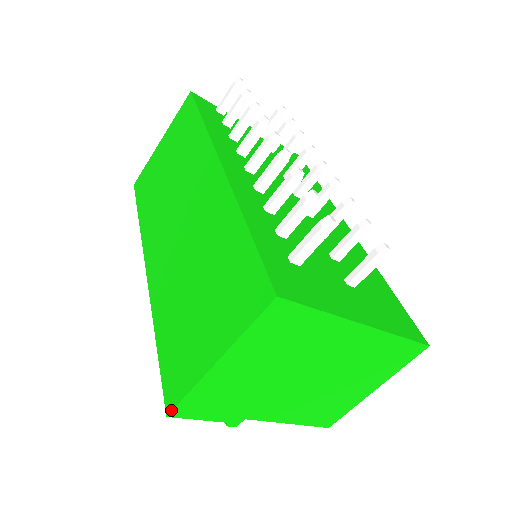
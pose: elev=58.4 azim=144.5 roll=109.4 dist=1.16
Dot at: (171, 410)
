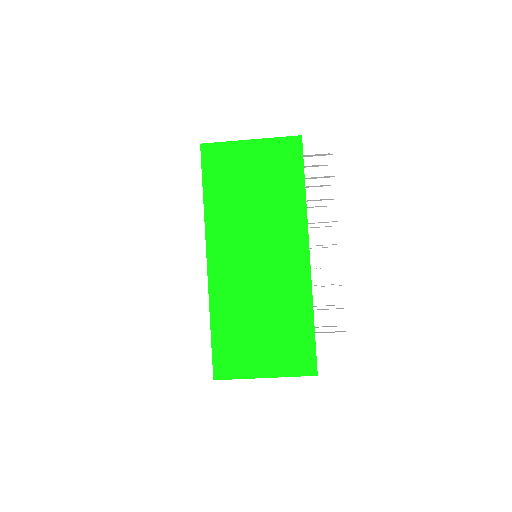
Dot at: (219, 379)
